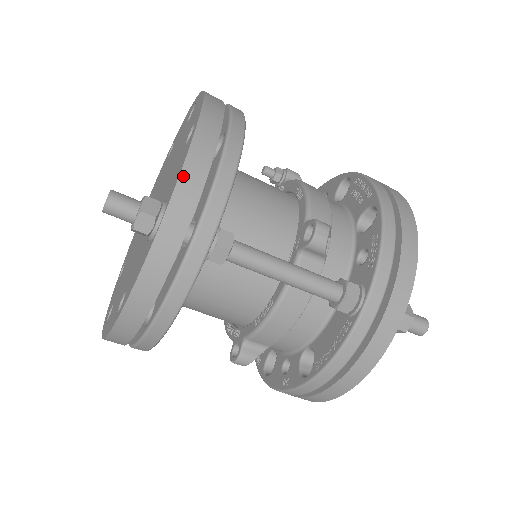
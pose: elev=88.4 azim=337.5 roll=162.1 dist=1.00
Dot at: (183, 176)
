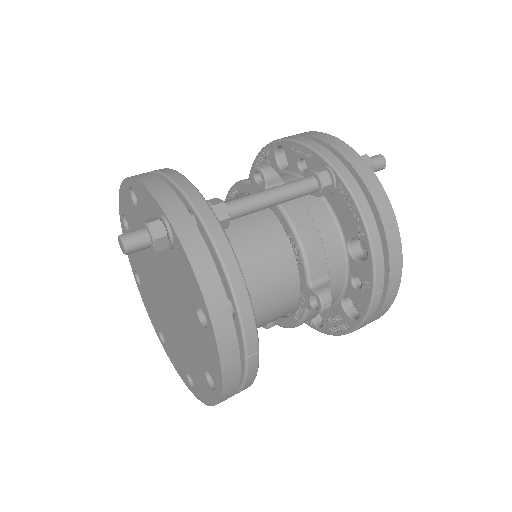
Dot at: (151, 190)
